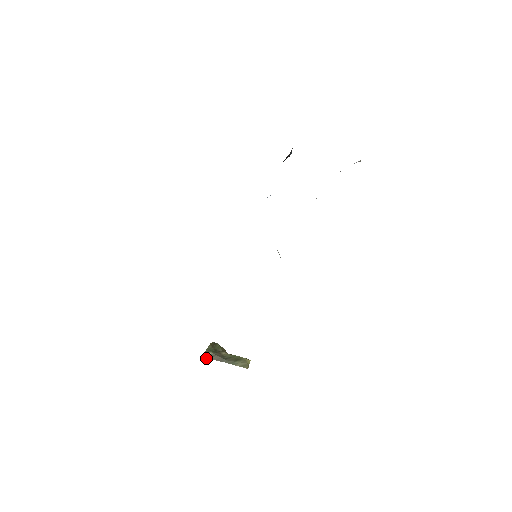
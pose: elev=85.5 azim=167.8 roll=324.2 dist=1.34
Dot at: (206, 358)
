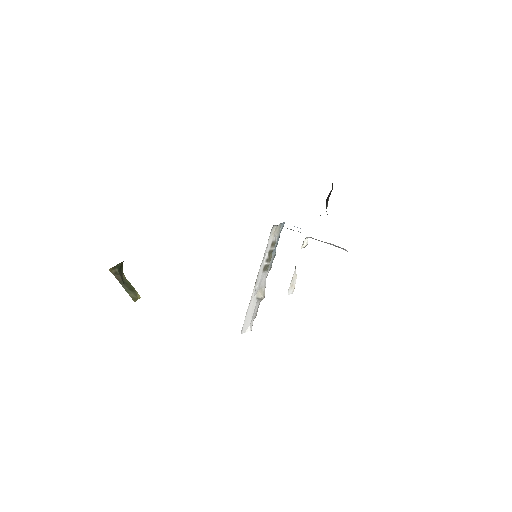
Dot at: (112, 272)
